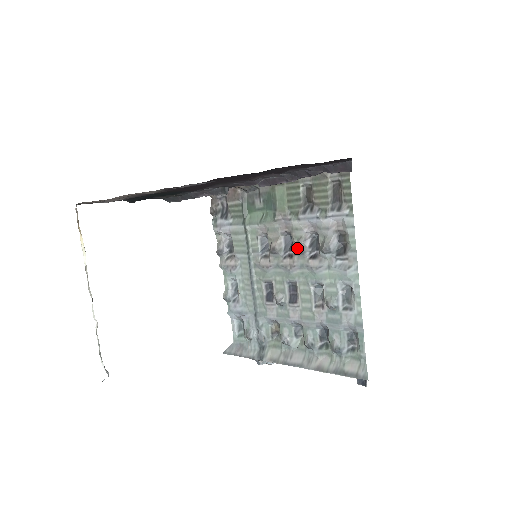
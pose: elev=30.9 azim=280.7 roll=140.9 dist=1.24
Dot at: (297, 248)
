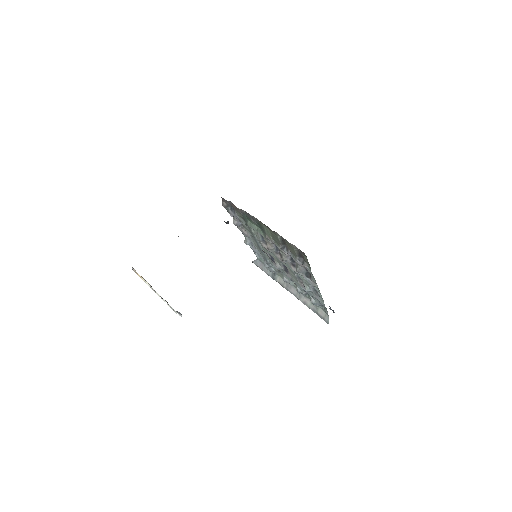
Dot at: (282, 259)
